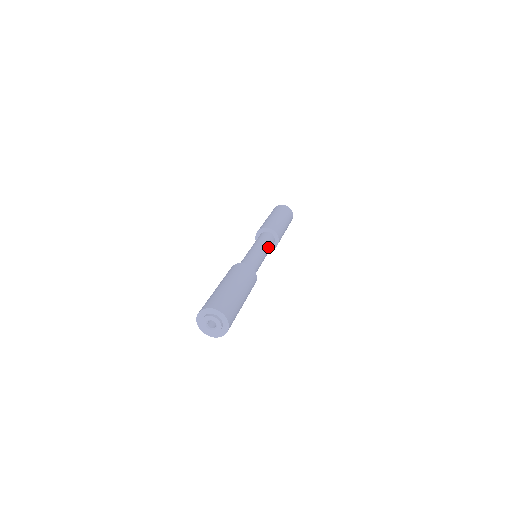
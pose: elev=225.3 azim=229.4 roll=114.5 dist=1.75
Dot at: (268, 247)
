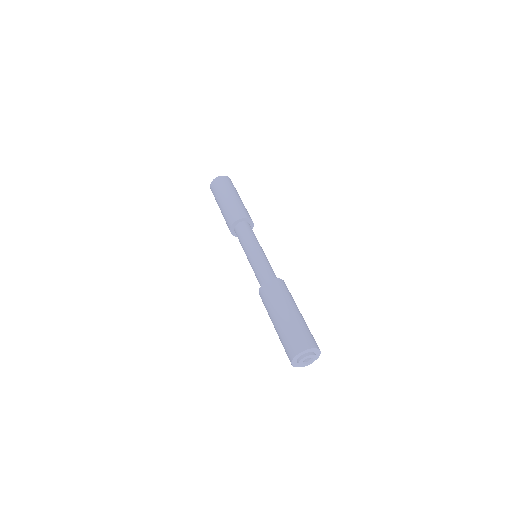
Dot at: (256, 239)
